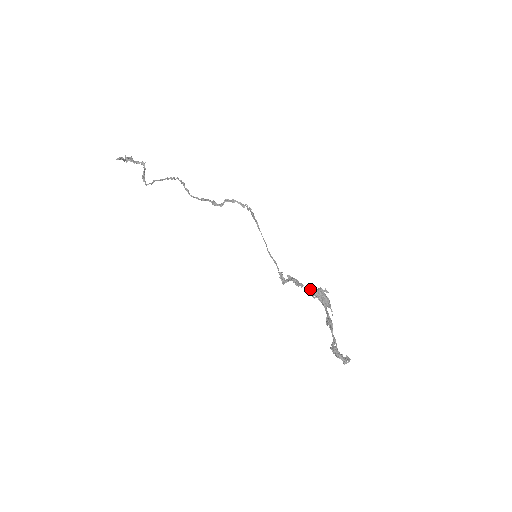
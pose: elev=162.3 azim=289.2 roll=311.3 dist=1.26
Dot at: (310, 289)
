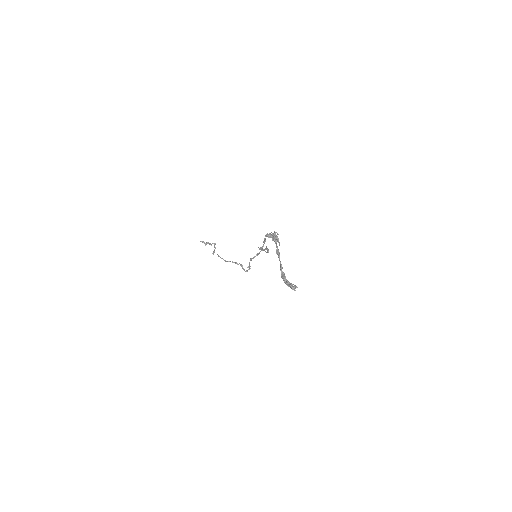
Dot at: (267, 233)
